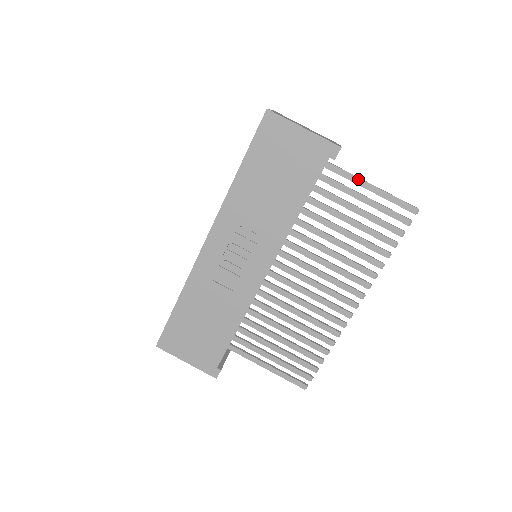
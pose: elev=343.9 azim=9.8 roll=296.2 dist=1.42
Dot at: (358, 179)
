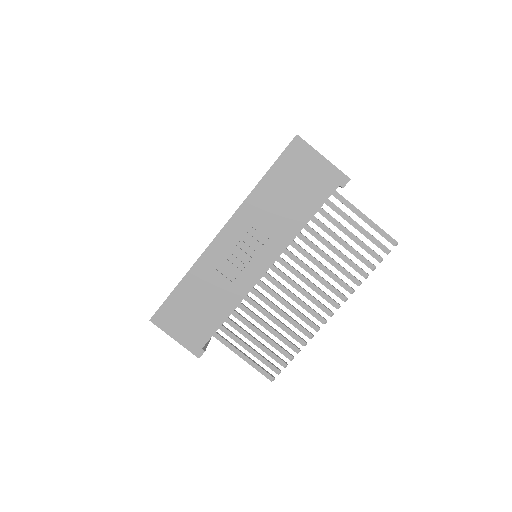
Dot at: (355, 208)
